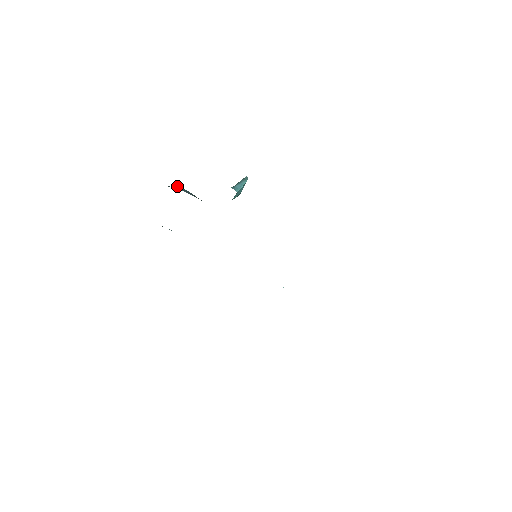
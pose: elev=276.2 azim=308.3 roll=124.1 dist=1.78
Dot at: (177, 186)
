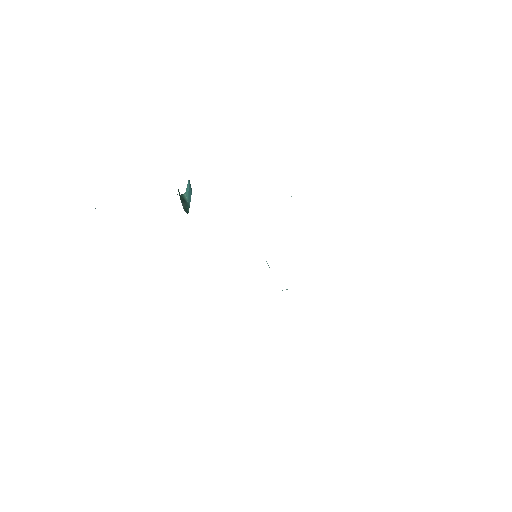
Dot at: occluded
